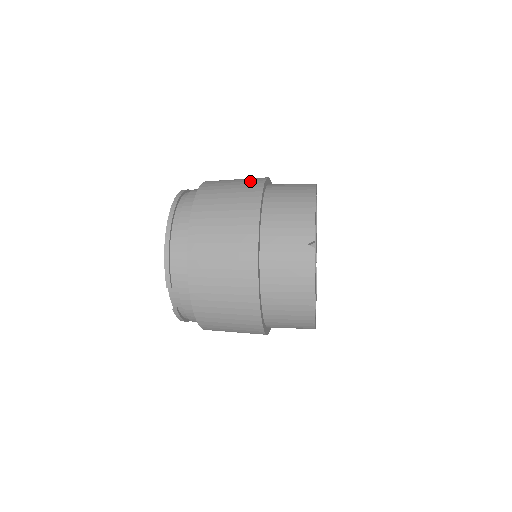
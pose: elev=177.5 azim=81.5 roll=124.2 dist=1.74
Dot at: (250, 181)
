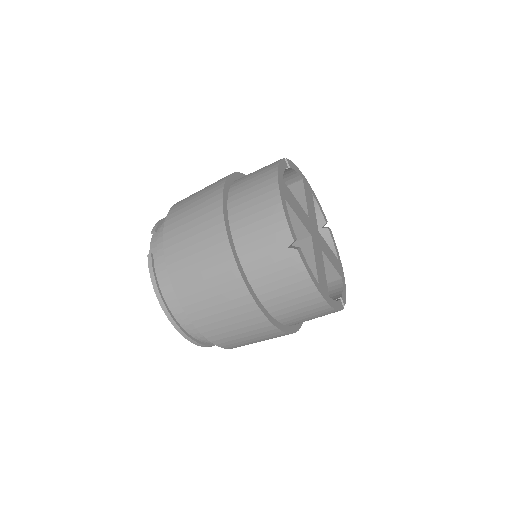
Dot at: occluded
